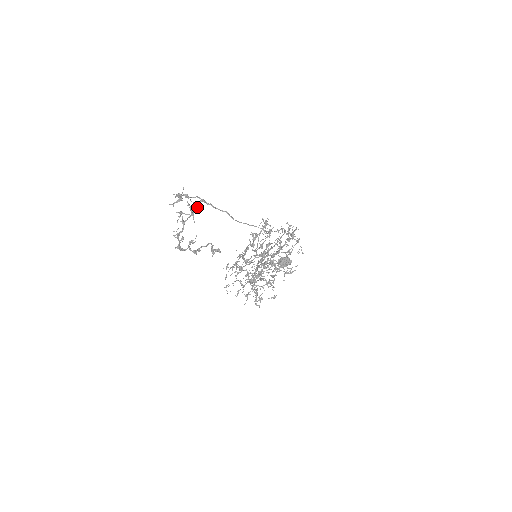
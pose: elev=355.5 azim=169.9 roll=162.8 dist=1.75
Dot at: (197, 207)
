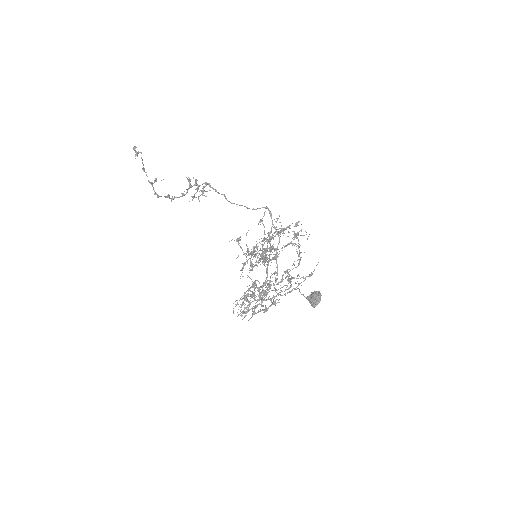
Dot at: occluded
